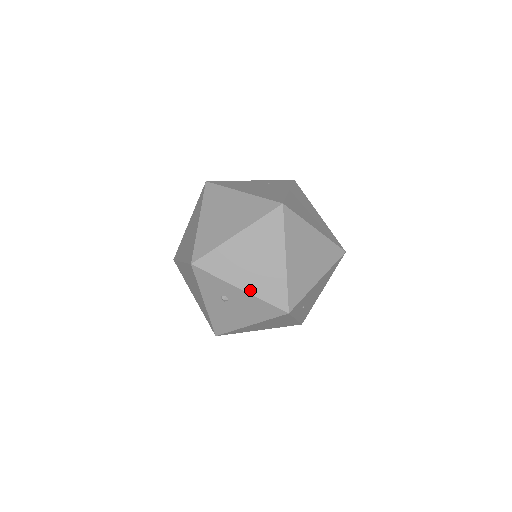
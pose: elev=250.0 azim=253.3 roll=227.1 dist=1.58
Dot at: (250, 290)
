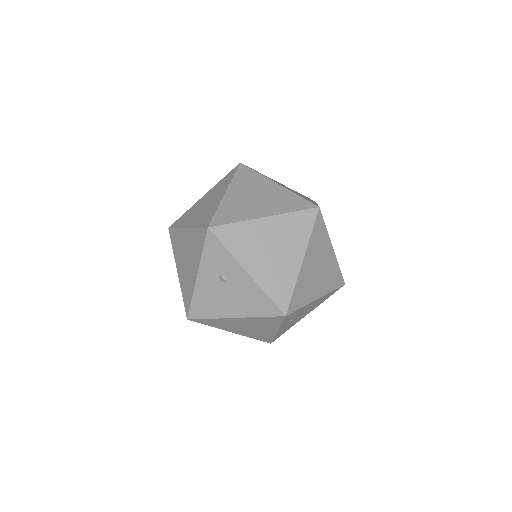
Dot at: (257, 277)
